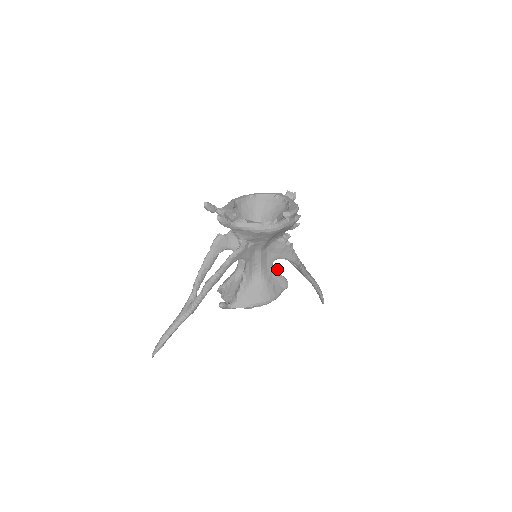
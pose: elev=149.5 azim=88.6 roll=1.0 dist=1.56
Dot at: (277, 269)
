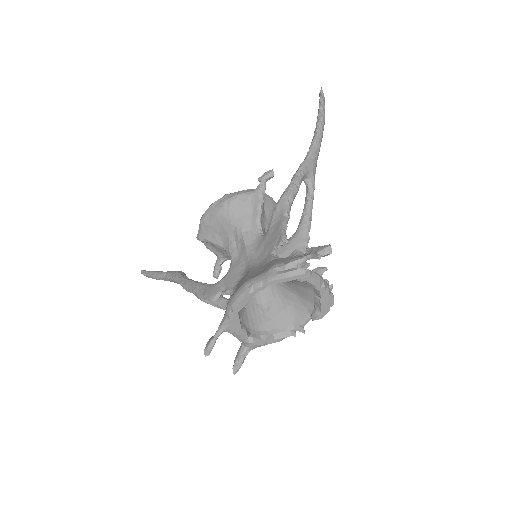
Dot at: occluded
